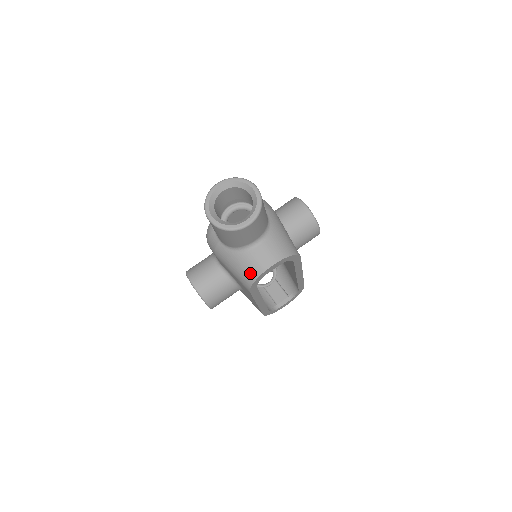
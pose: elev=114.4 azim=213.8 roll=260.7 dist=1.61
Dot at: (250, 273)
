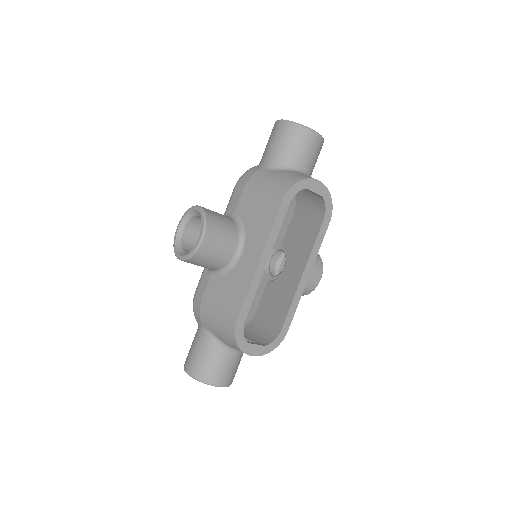
Dot at: (294, 178)
